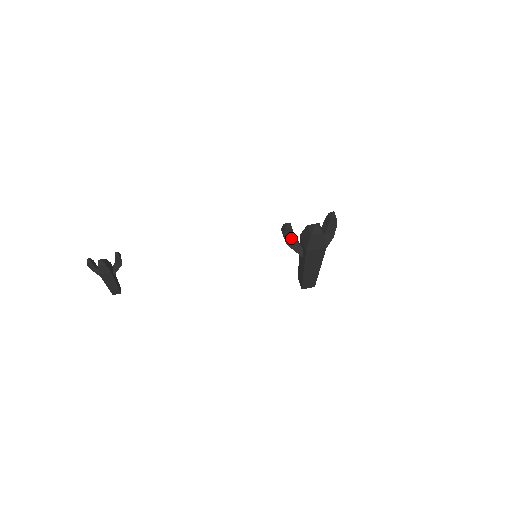
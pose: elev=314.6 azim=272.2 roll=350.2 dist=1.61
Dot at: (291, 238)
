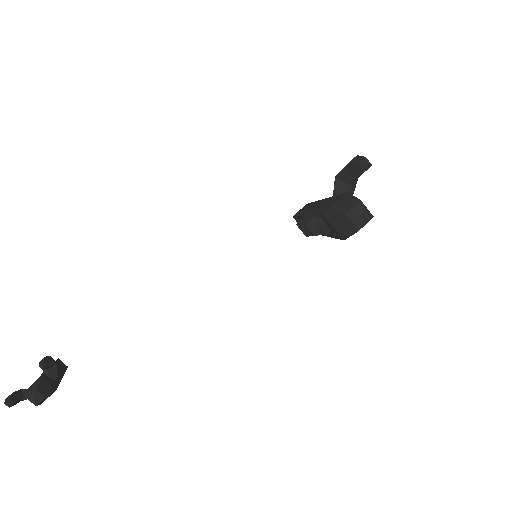
Dot at: occluded
